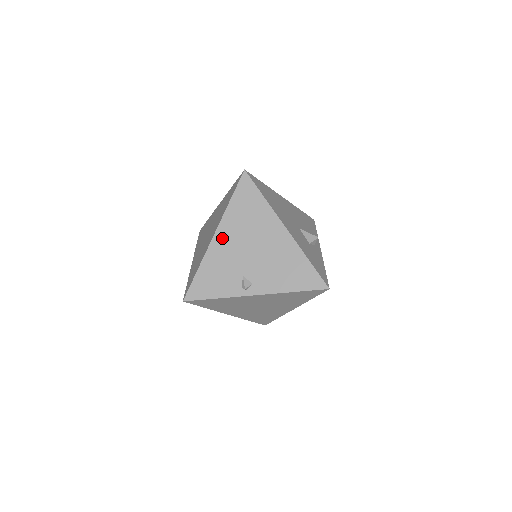
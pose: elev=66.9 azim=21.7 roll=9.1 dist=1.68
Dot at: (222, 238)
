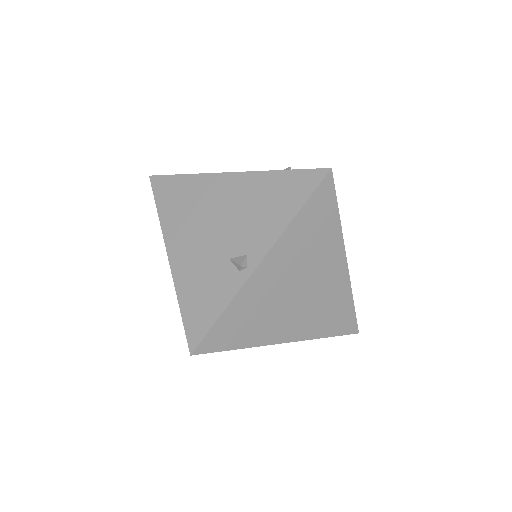
Dot at: (177, 249)
